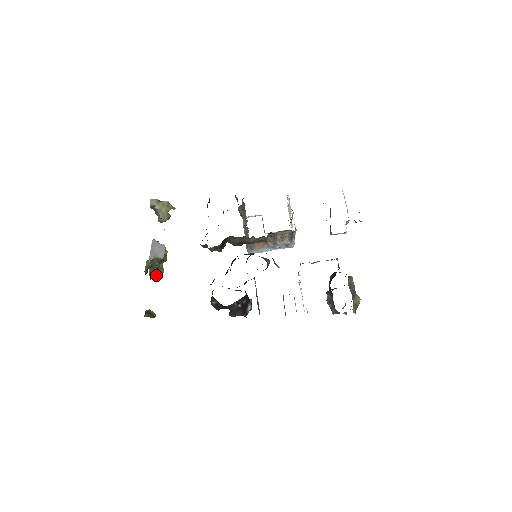
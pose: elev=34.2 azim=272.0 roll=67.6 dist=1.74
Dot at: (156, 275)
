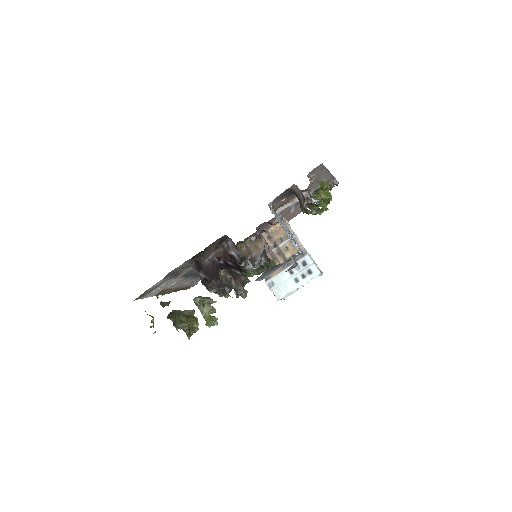
Dot at: (177, 323)
